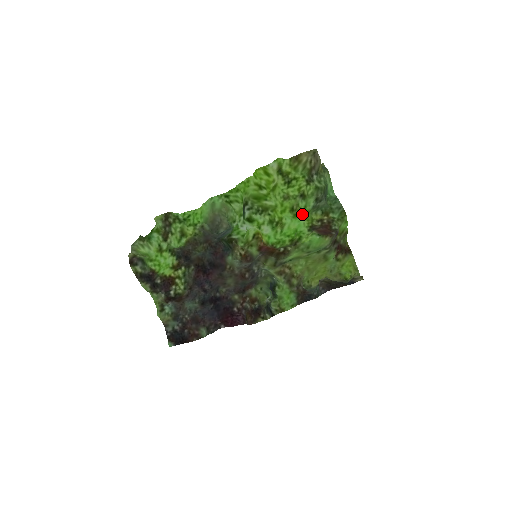
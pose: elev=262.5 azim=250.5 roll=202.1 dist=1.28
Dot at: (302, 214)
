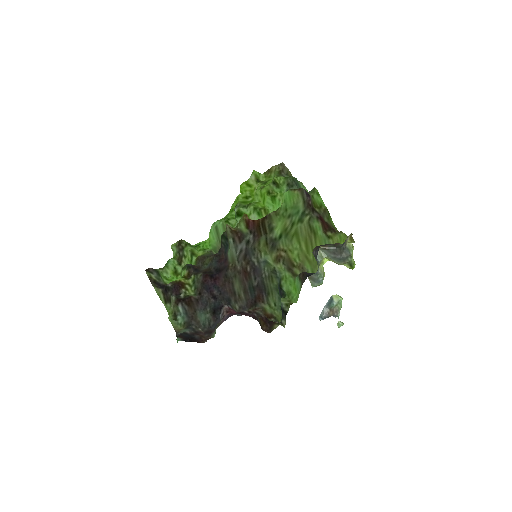
Dot at: (279, 197)
